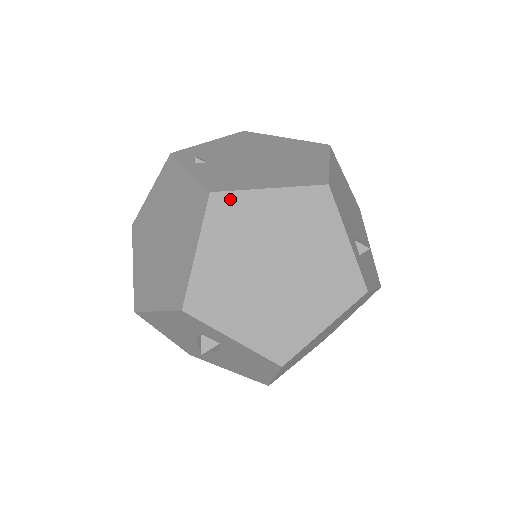
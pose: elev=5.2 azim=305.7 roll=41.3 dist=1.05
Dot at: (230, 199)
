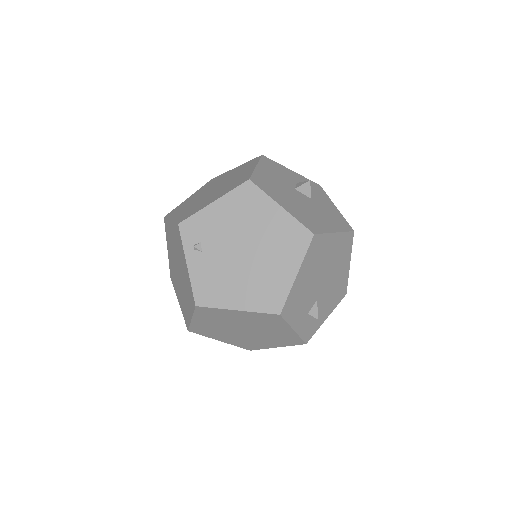
Dot at: (210, 310)
